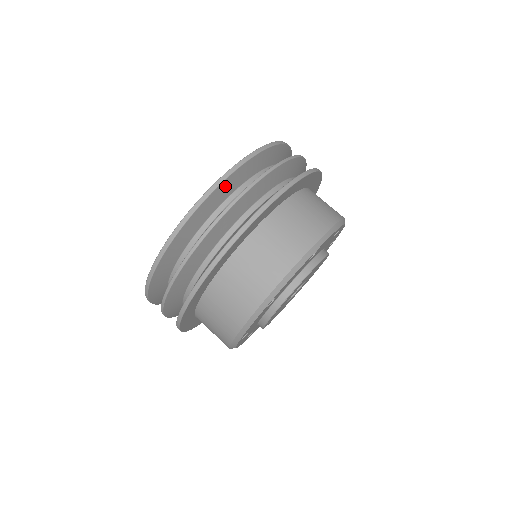
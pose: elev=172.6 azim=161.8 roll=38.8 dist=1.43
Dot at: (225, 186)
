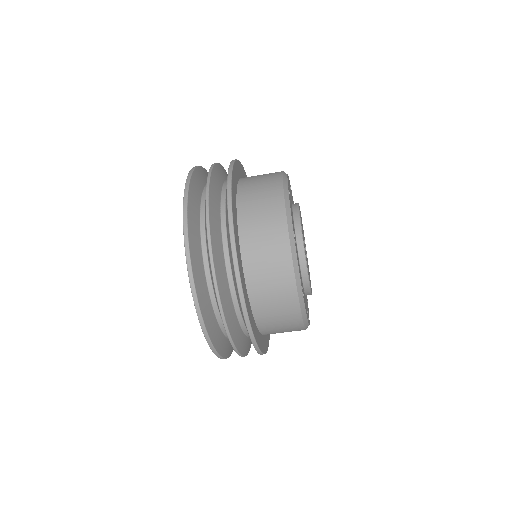
Dot at: (192, 194)
